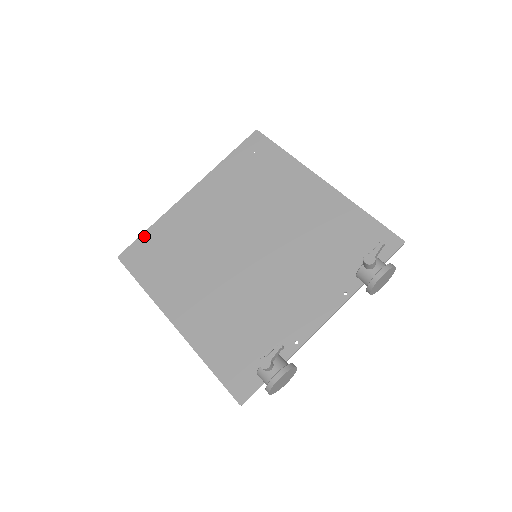
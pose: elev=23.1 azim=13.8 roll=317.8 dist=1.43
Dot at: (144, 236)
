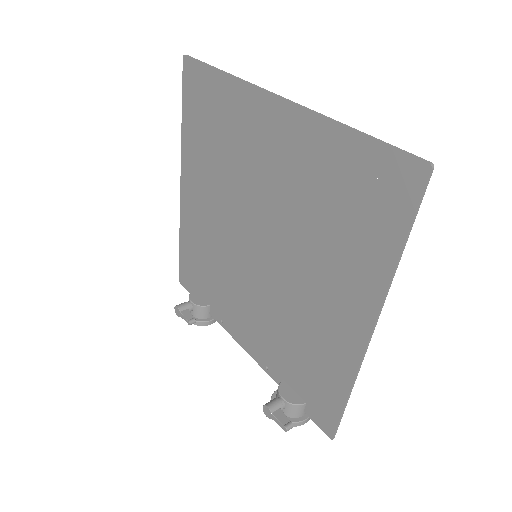
Dot at: (211, 73)
